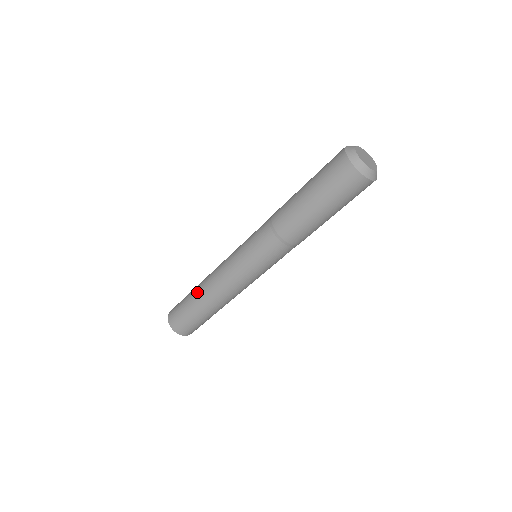
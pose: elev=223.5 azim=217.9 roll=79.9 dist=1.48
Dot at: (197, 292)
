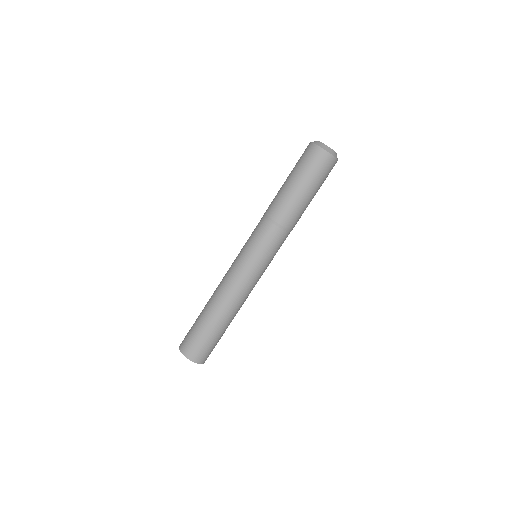
Dot at: (213, 313)
